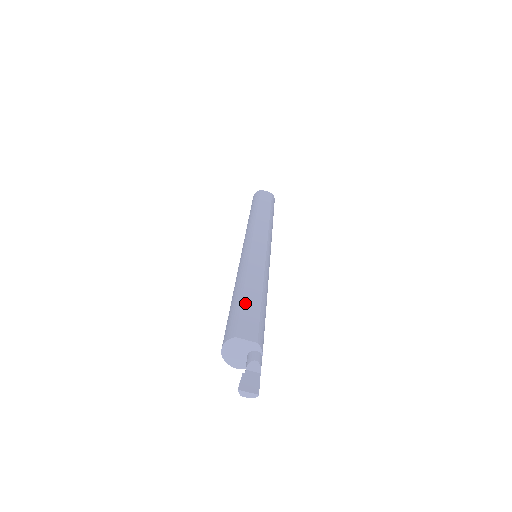
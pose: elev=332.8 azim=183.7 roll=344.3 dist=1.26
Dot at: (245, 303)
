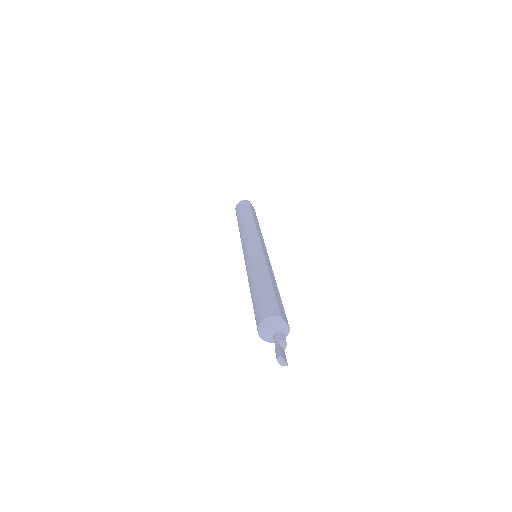
Dot at: (276, 294)
